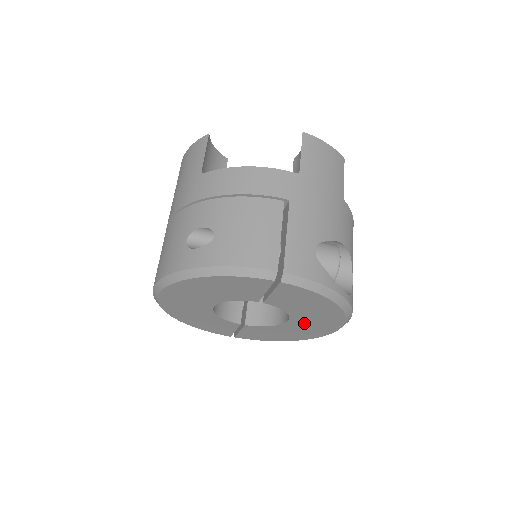
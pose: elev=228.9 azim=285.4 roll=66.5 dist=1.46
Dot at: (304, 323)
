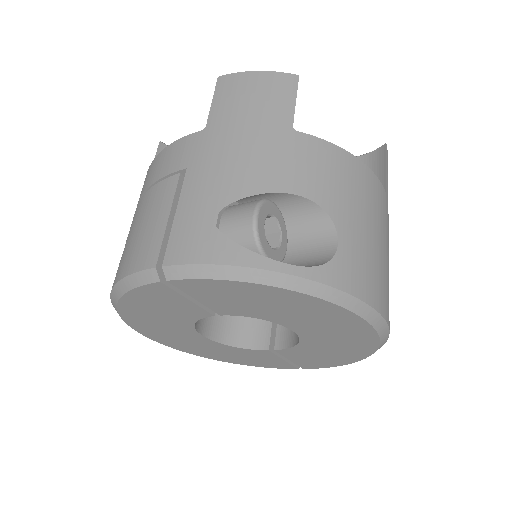
Dot at: (316, 329)
